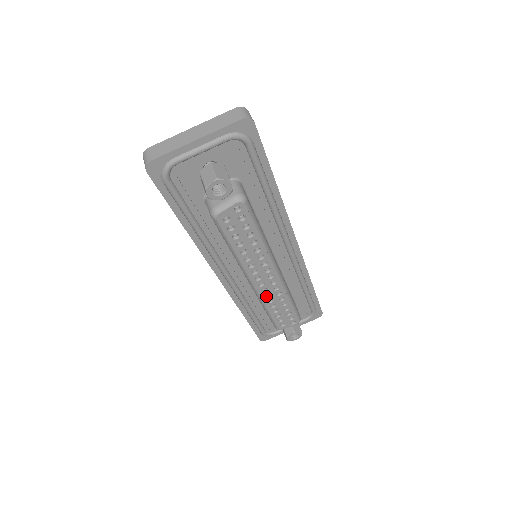
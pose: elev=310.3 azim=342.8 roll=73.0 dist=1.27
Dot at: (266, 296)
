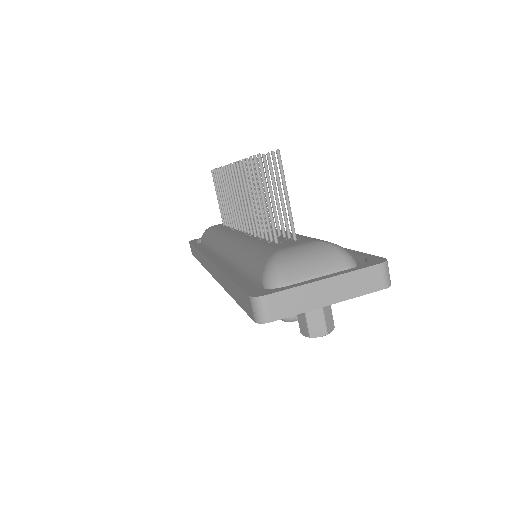
Dot at: occluded
